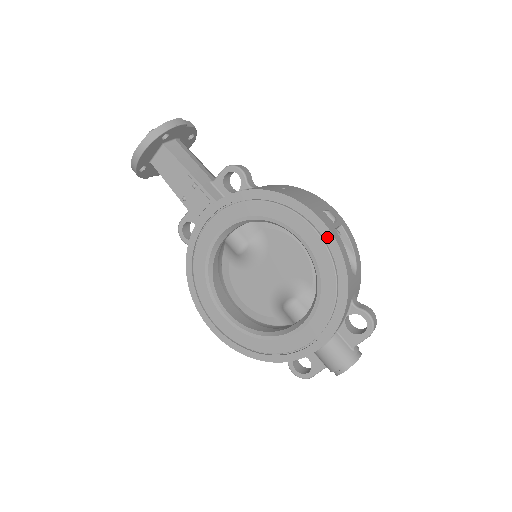
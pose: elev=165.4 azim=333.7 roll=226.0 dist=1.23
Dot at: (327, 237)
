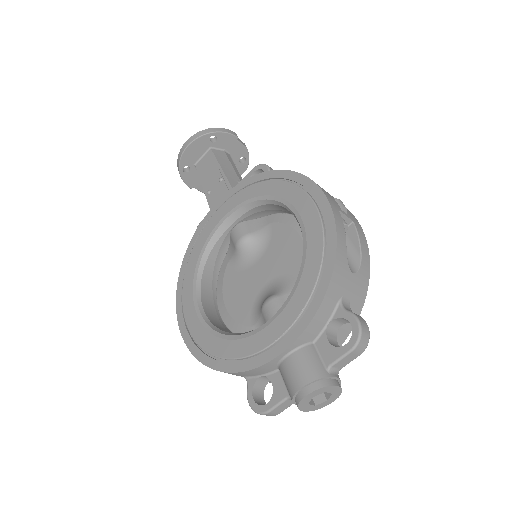
Dot at: (324, 210)
